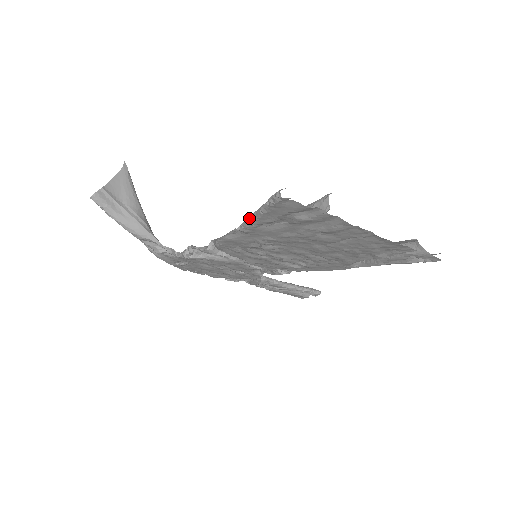
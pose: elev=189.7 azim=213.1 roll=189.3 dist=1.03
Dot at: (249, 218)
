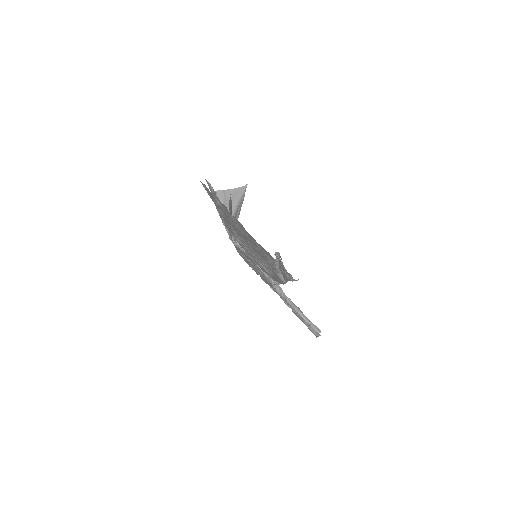
Dot at: occluded
